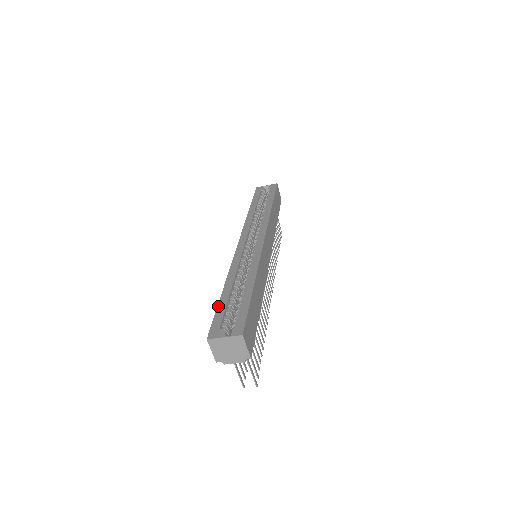
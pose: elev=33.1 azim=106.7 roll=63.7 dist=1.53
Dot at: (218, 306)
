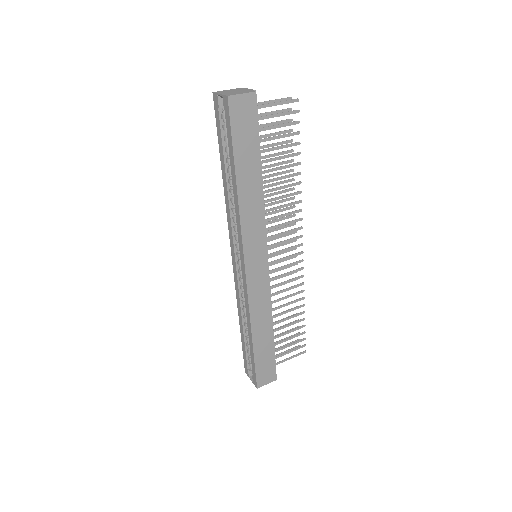
Dot at: (242, 345)
